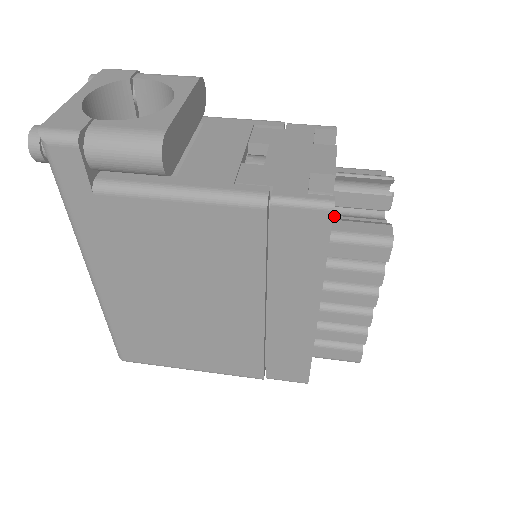
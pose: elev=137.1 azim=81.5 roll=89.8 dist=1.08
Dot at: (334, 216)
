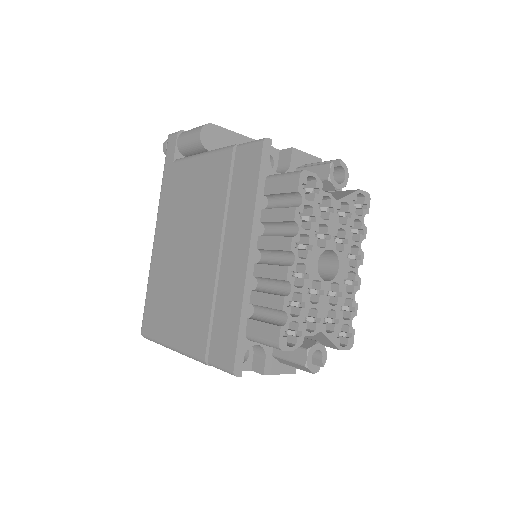
Dot at: occluded
